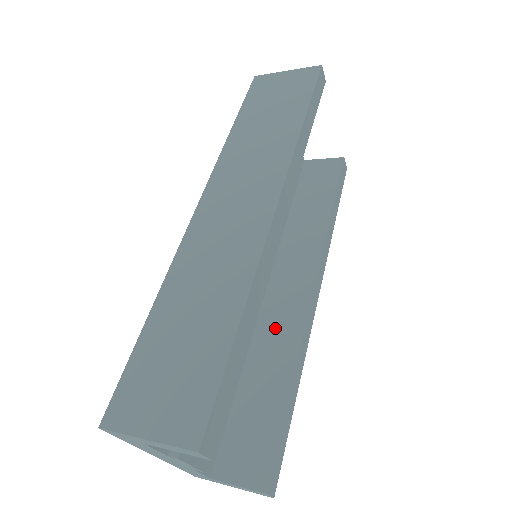
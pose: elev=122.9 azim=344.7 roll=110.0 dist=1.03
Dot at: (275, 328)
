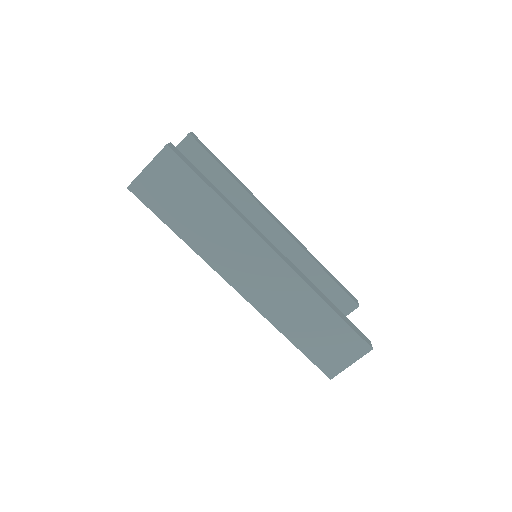
Dot at: occluded
